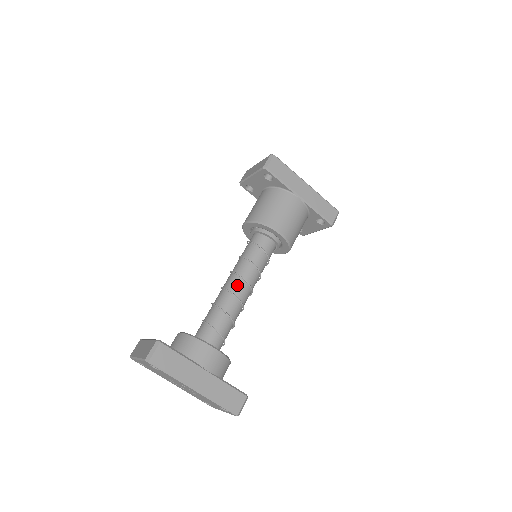
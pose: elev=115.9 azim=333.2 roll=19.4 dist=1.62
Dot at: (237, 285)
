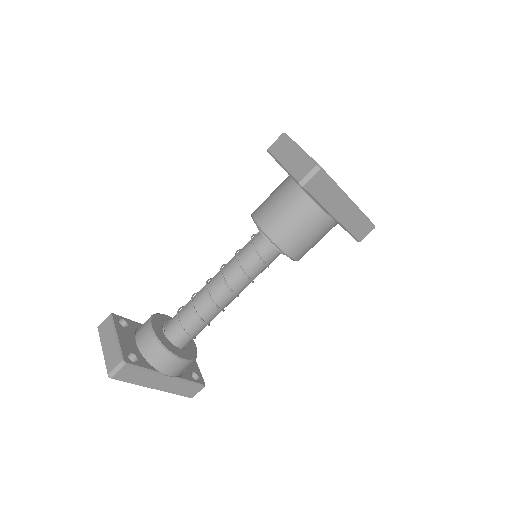
Dot at: (223, 295)
